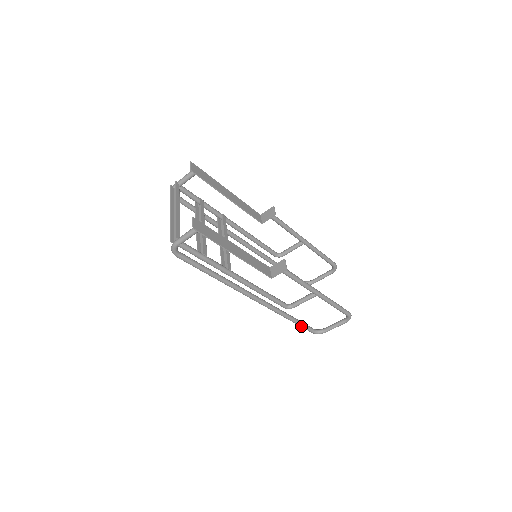
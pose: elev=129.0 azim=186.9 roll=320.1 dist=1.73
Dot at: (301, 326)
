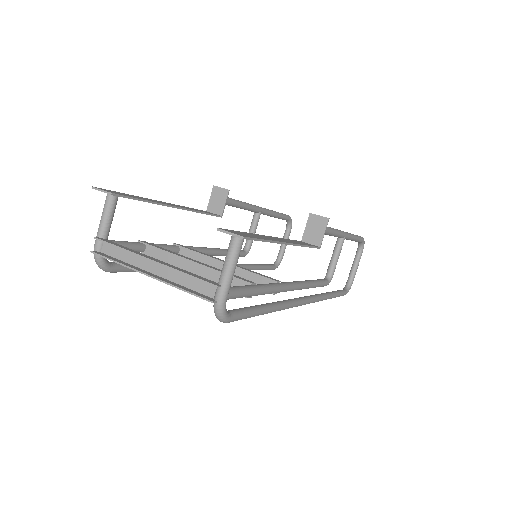
Dot at: (339, 296)
